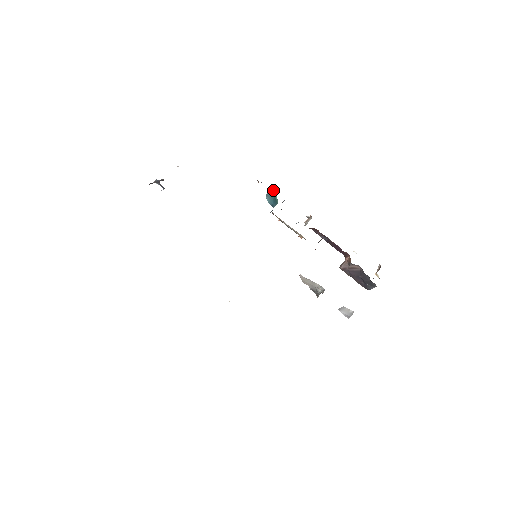
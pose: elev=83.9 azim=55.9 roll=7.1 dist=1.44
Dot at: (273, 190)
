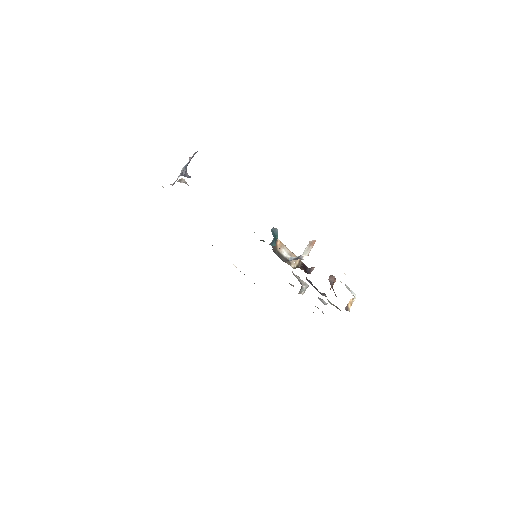
Dot at: (277, 230)
